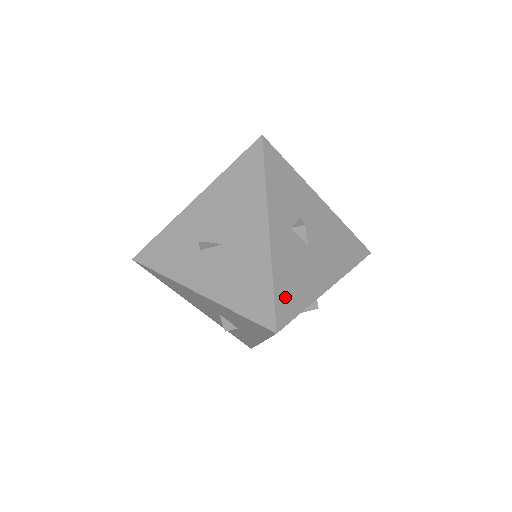
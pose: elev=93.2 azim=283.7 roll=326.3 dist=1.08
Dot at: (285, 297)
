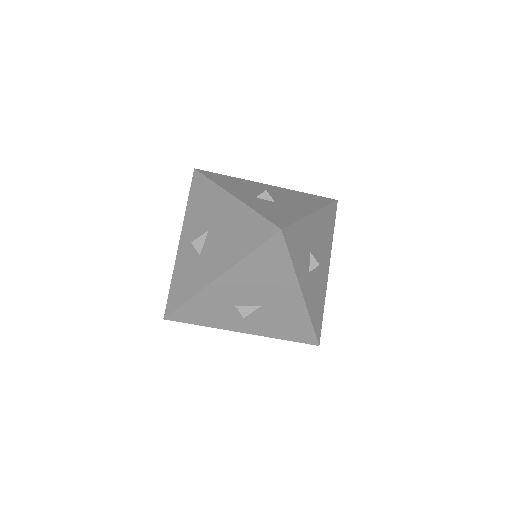
Dot at: (317, 320)
